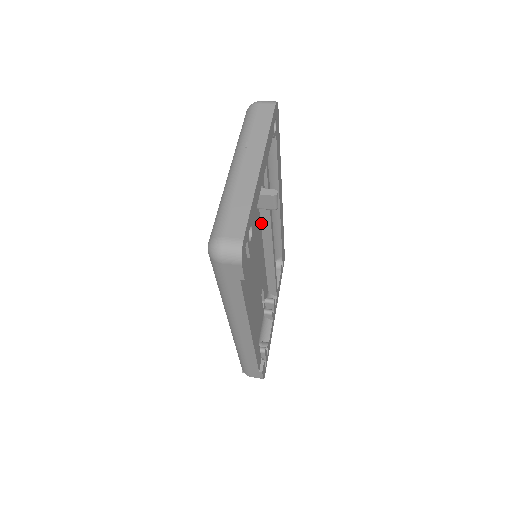
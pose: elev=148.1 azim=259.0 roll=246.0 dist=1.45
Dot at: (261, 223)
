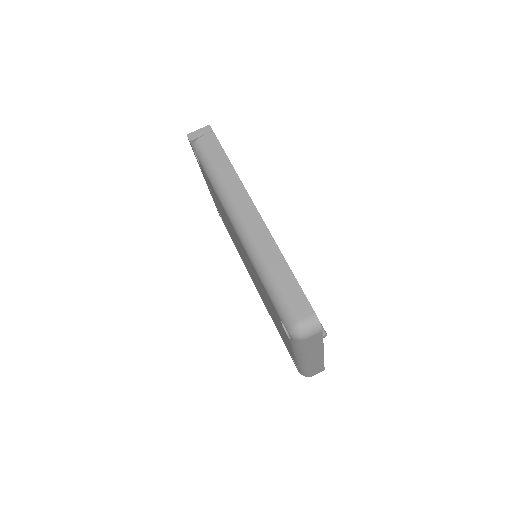
Dot at: occluded
